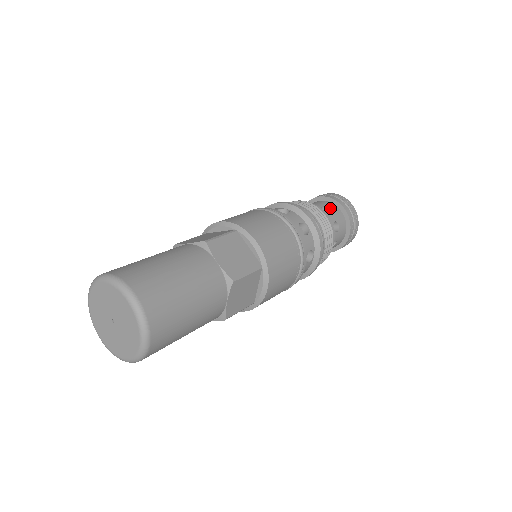
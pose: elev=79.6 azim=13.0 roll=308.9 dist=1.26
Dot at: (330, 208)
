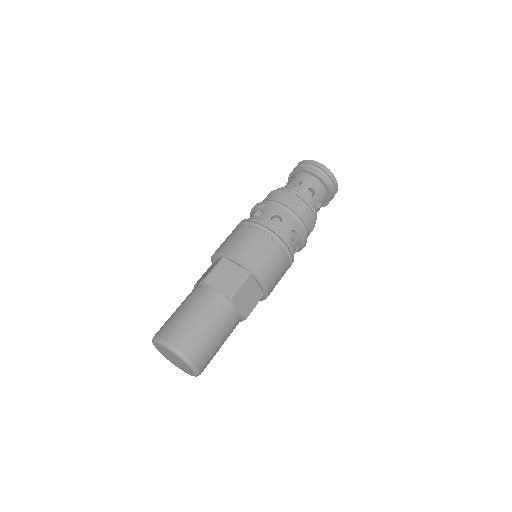
Dot at: (300, 180)
